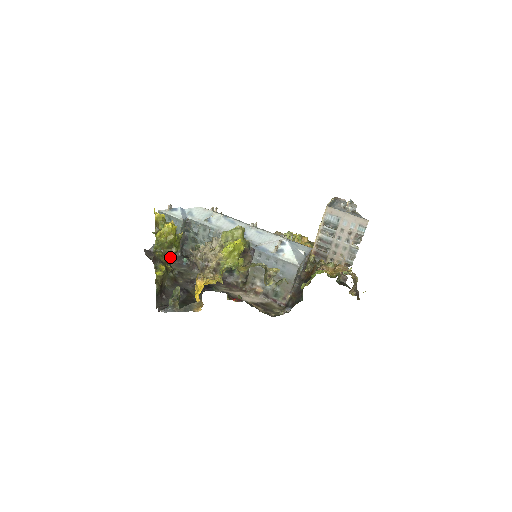
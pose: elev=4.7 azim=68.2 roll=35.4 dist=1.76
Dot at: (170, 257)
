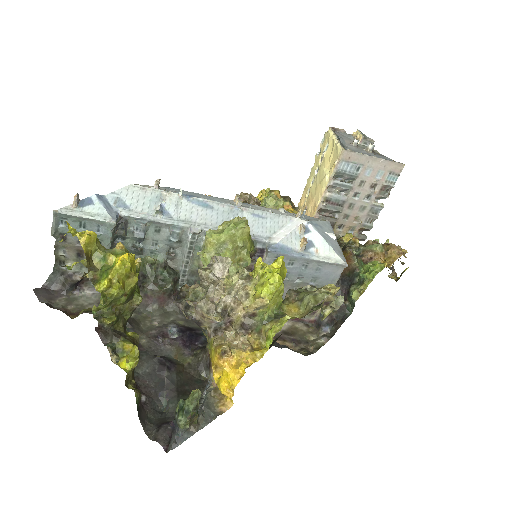
Dot at: (129, 315)
